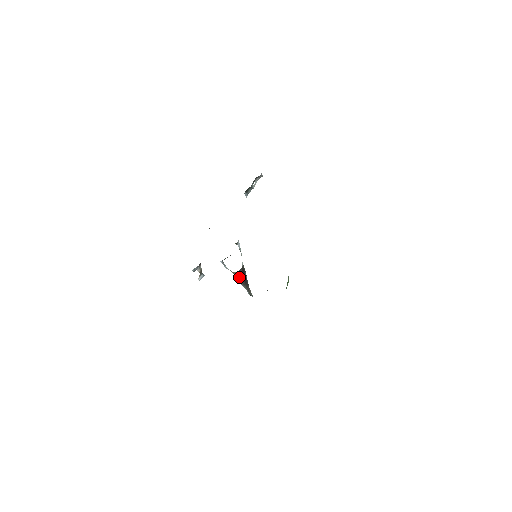
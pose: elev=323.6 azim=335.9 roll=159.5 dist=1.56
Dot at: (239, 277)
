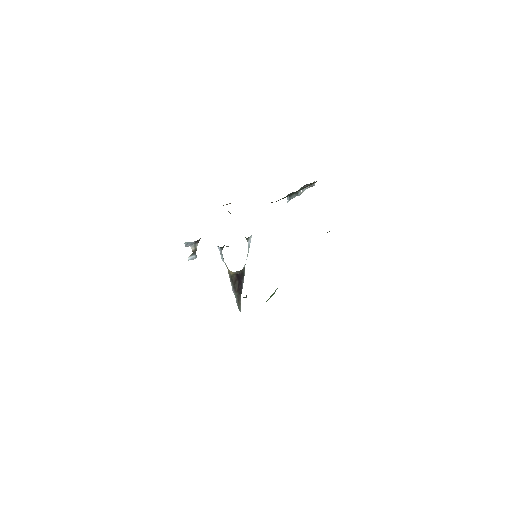
Dot at: (233, 279)
